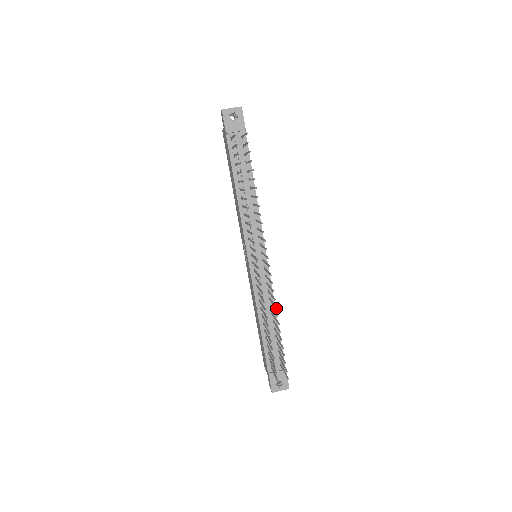
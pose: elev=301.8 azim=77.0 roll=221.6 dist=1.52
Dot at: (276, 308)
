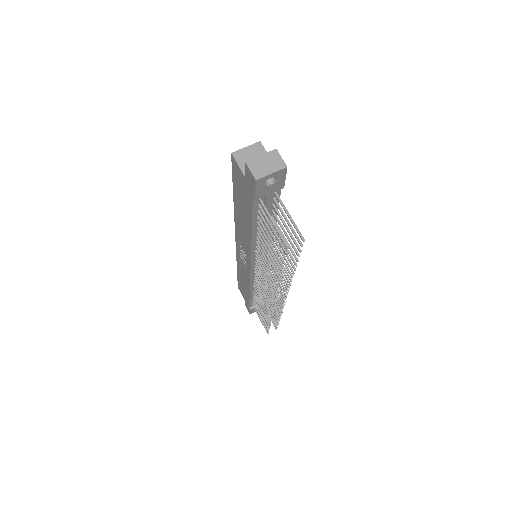
Dot at: (282, 312)
